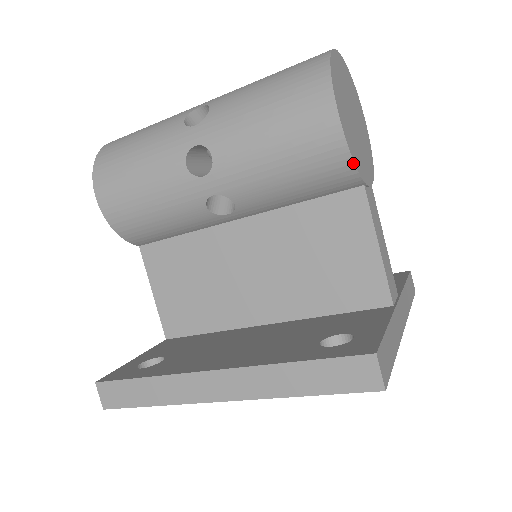
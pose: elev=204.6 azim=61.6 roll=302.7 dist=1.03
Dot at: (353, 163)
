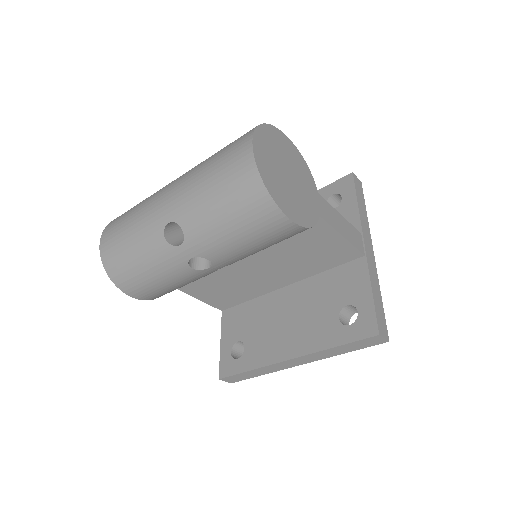
Dot at: occluded
